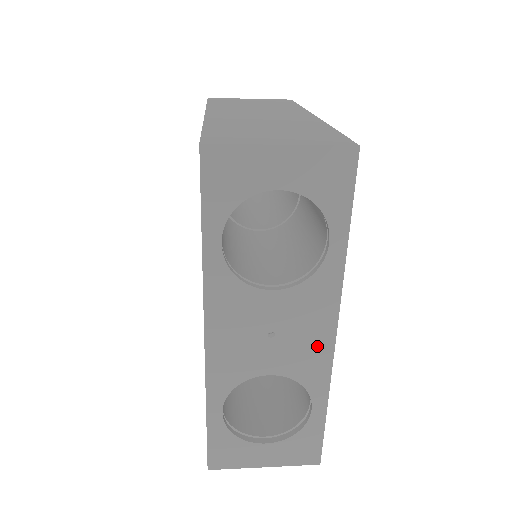
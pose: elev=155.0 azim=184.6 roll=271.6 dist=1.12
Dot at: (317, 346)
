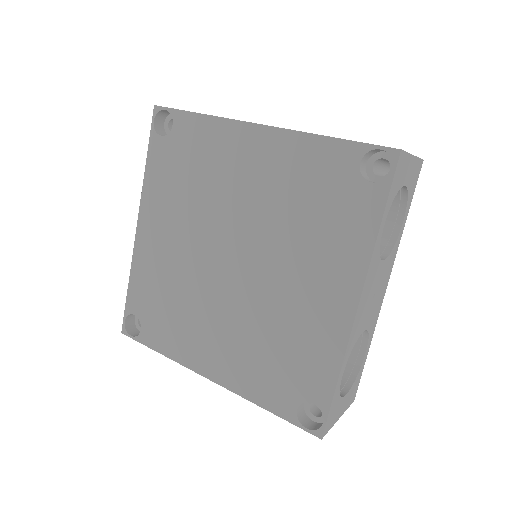
Dot at: (380, 300)
